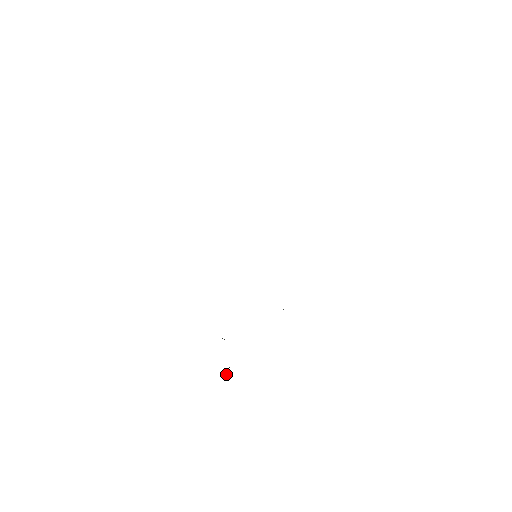
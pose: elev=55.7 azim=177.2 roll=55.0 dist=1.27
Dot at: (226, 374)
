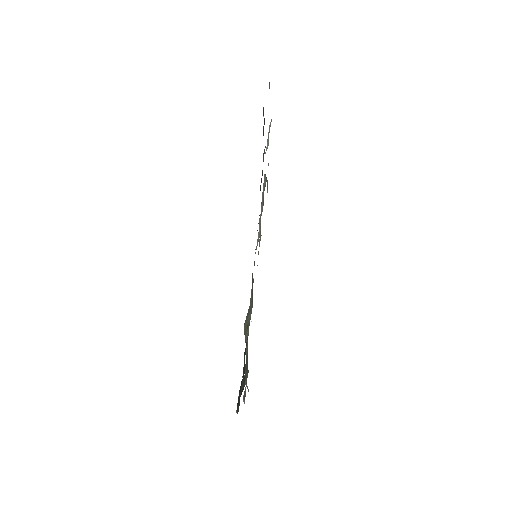
Dot at: (240, 394)
